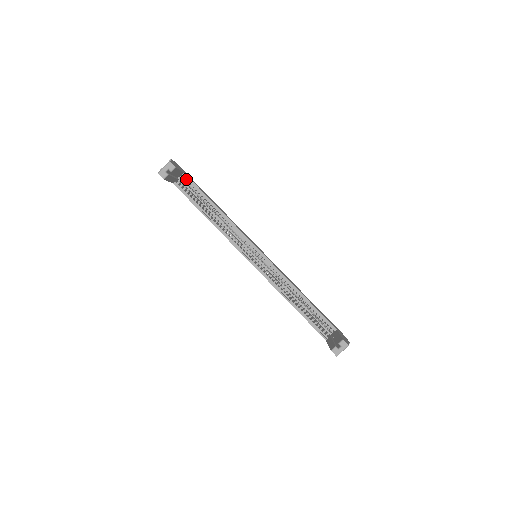
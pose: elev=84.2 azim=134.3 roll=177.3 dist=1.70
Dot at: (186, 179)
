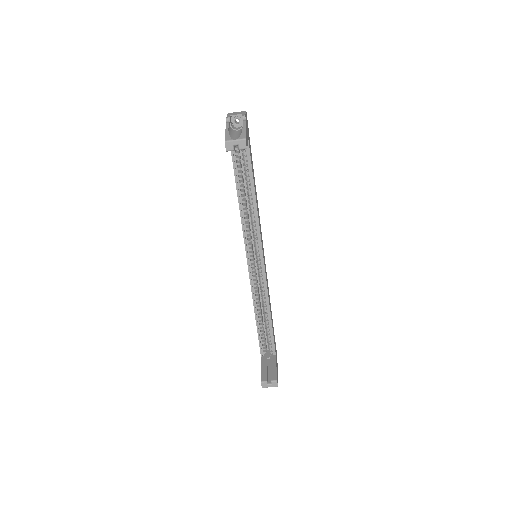
Dot at: occluded
